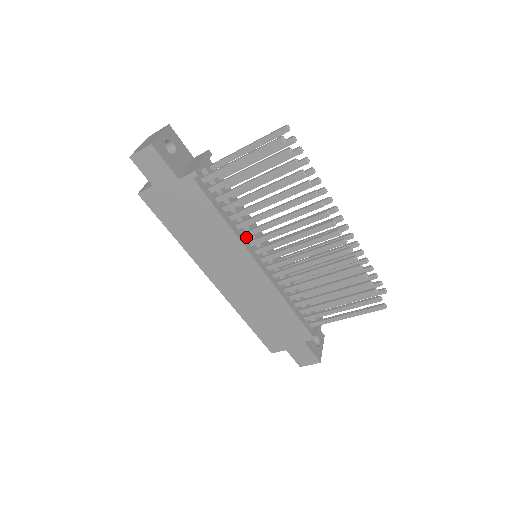
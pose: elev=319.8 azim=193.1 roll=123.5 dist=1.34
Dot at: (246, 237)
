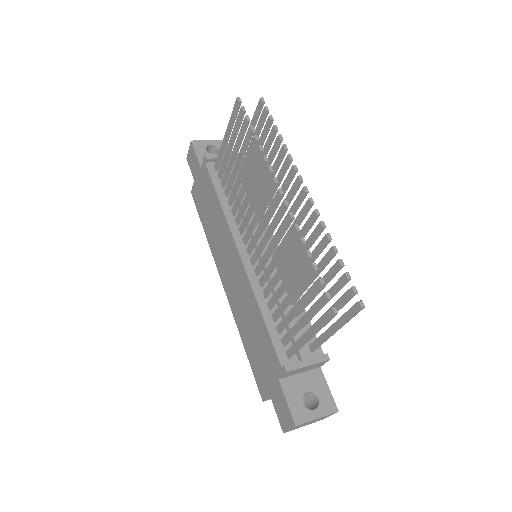
Dot at: (237, 223)
